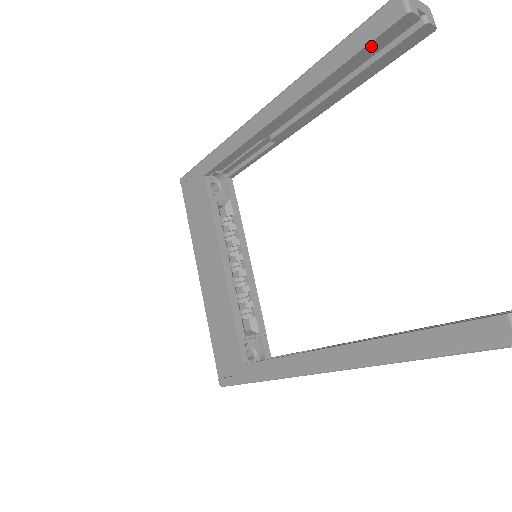
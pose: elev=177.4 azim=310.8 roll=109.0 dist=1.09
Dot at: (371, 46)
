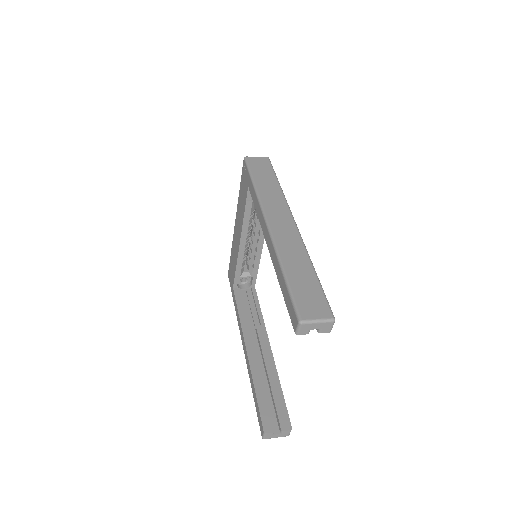
Dot at: occluded
